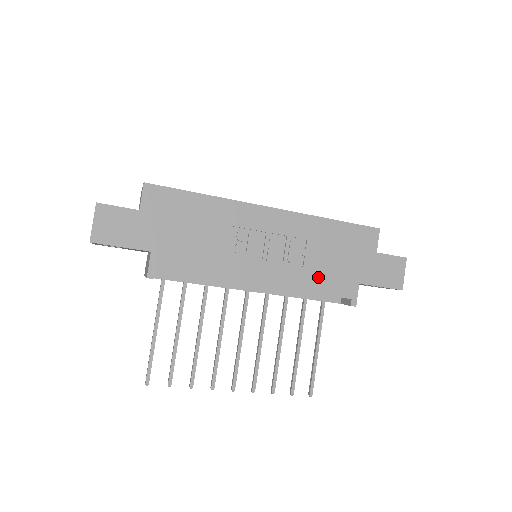
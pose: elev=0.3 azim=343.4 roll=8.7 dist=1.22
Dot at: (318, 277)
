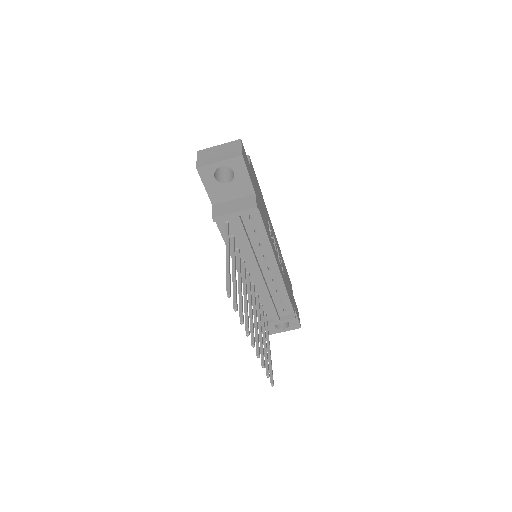
Dot at: (287, 287)
